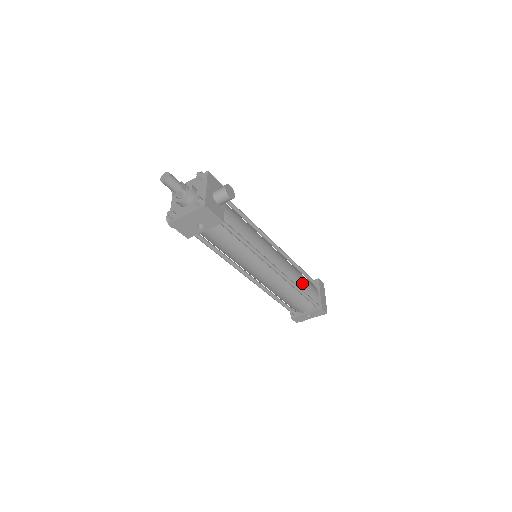
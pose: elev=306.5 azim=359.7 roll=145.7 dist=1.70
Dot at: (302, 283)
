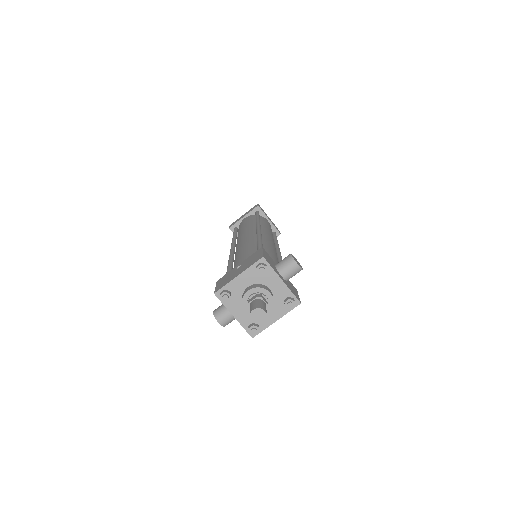
Dot at: occluded
